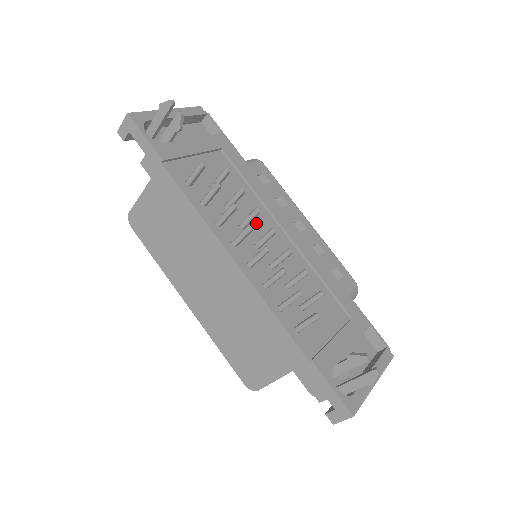
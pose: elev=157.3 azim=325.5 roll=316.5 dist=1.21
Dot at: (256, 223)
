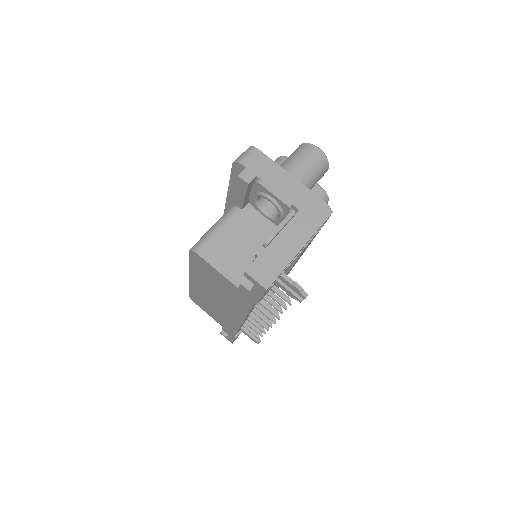
Dot at: occluded
